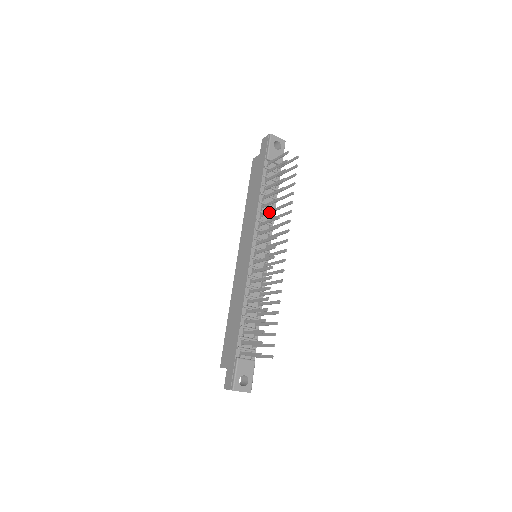
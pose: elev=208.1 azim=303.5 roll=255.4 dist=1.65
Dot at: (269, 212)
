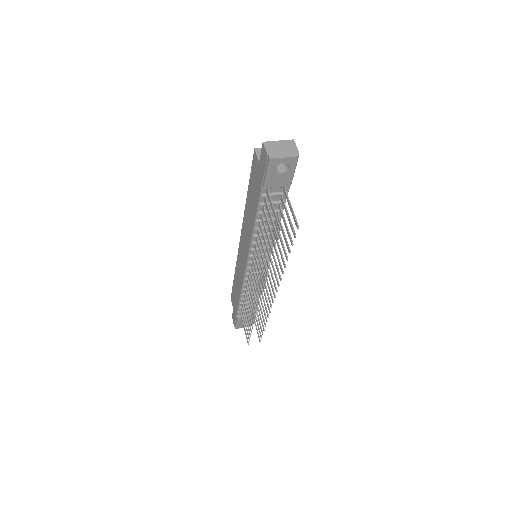
Dot at: (261, 256)
